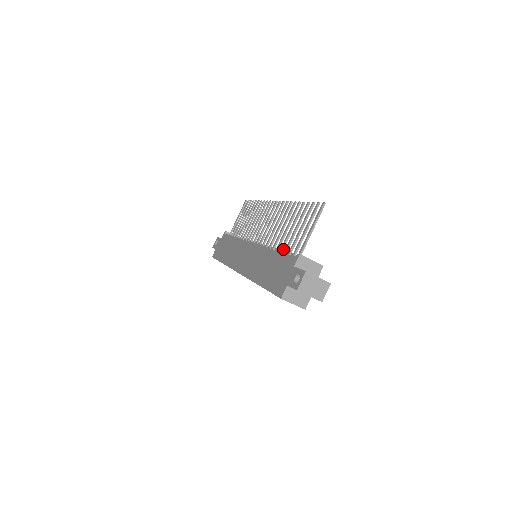
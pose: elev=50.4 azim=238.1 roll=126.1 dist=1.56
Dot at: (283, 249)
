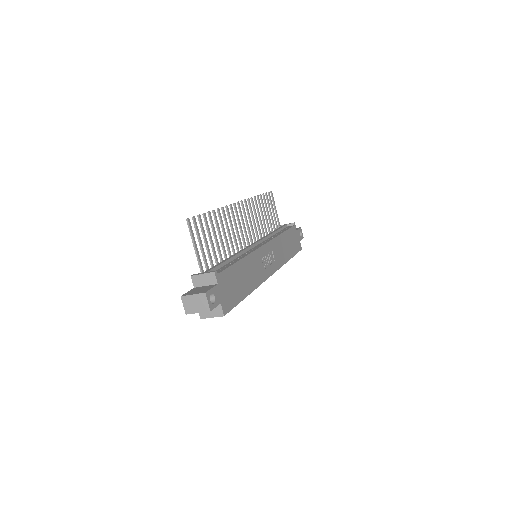
Dot at: (221, 260)
